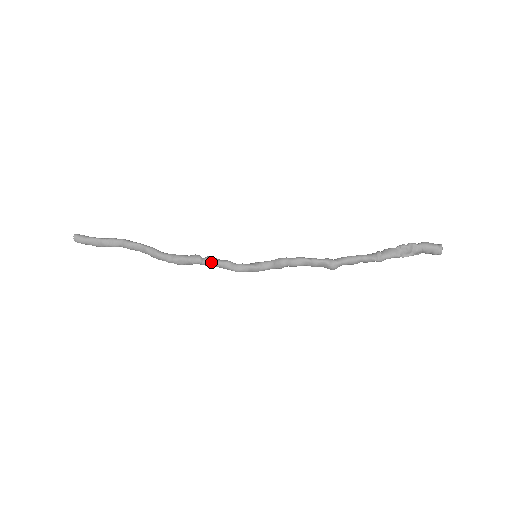
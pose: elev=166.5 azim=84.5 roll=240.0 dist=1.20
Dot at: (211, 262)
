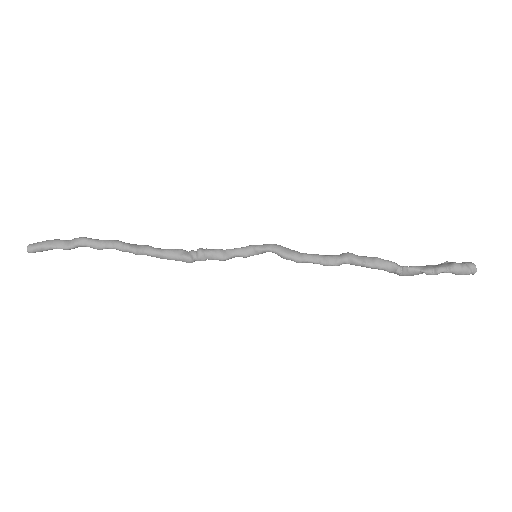
Dot at: (205, 260)
